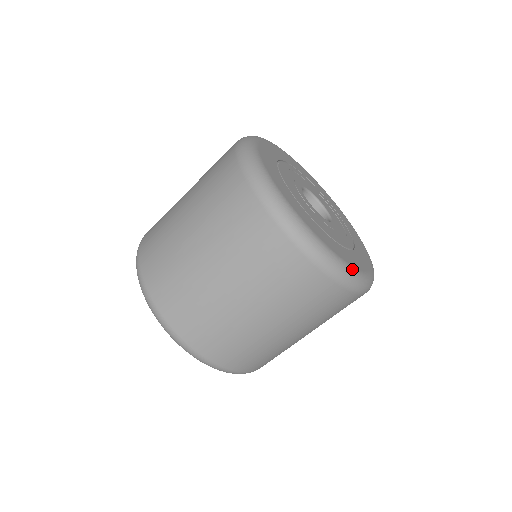
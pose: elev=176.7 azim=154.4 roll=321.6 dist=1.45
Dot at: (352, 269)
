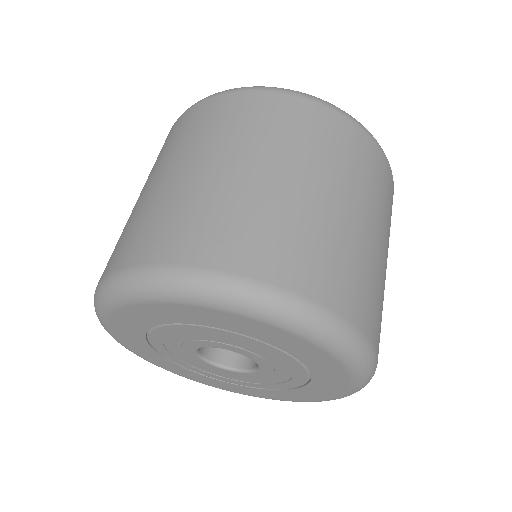
Dot at: occluded
